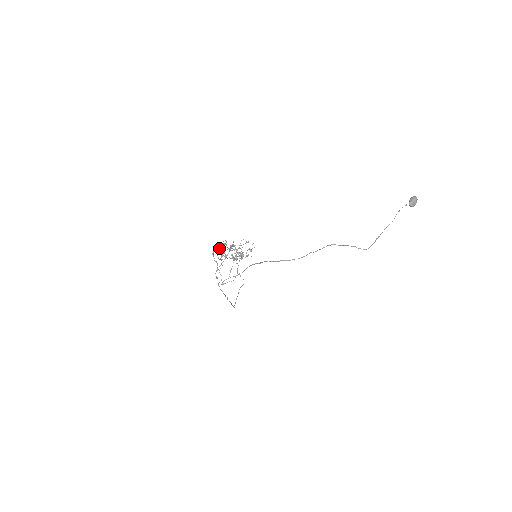
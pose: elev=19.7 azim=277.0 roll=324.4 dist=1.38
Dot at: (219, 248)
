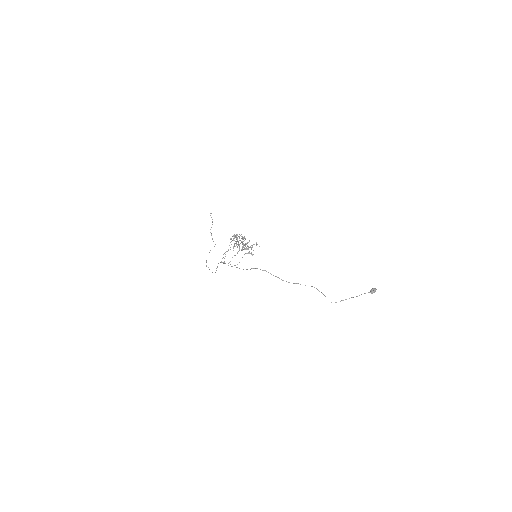
Dot at: (237, 238)
